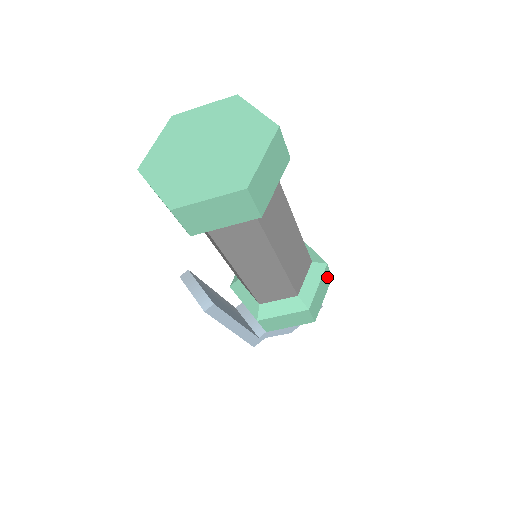
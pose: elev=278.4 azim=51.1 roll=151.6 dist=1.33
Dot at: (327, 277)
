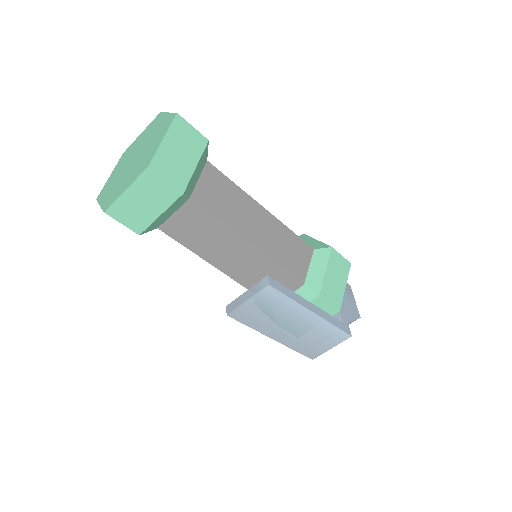
Dot at: occluded
